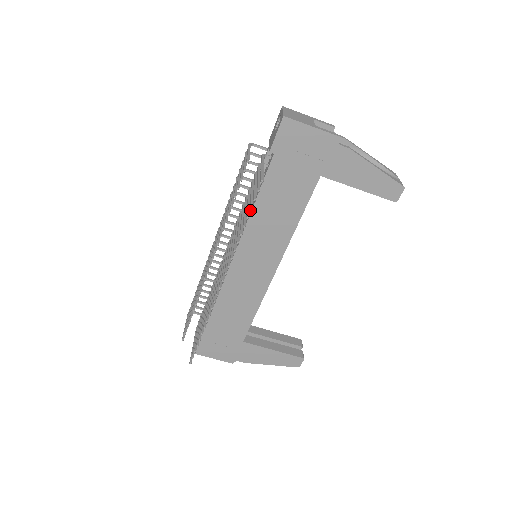
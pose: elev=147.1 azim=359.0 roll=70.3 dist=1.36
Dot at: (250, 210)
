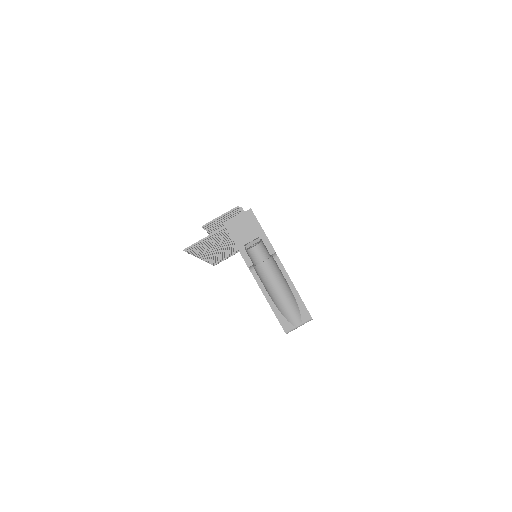
Dot at: occluded
